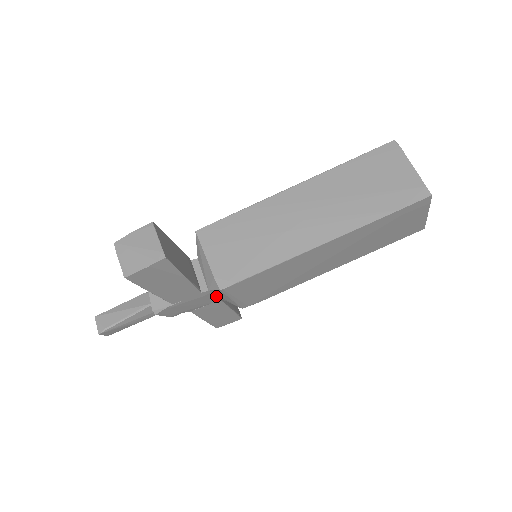
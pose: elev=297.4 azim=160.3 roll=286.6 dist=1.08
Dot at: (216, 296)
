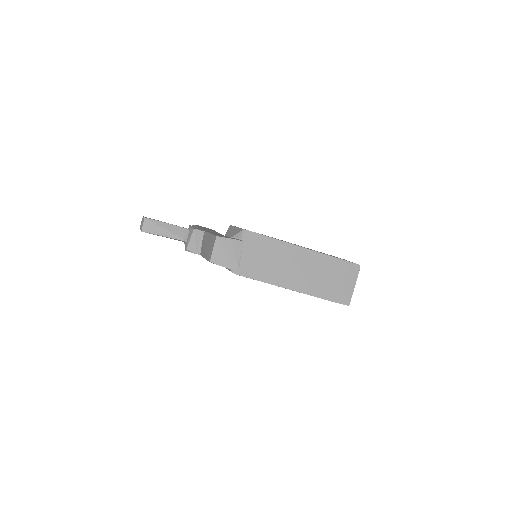
Dot at: occluded
